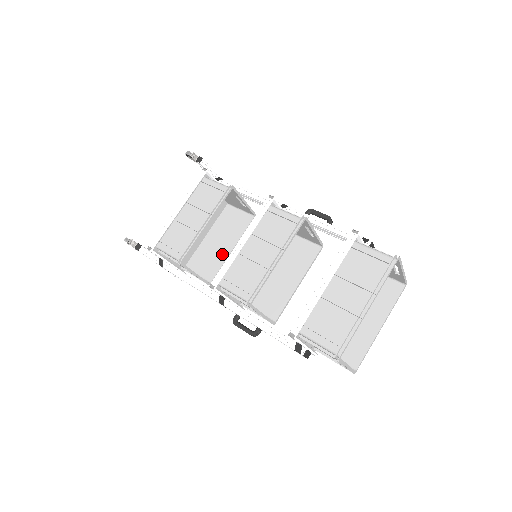
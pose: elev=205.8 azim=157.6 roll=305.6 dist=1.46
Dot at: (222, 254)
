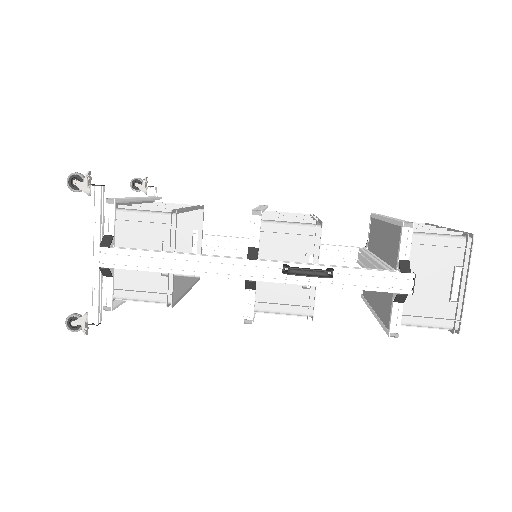
Dot at: (173, 291)
